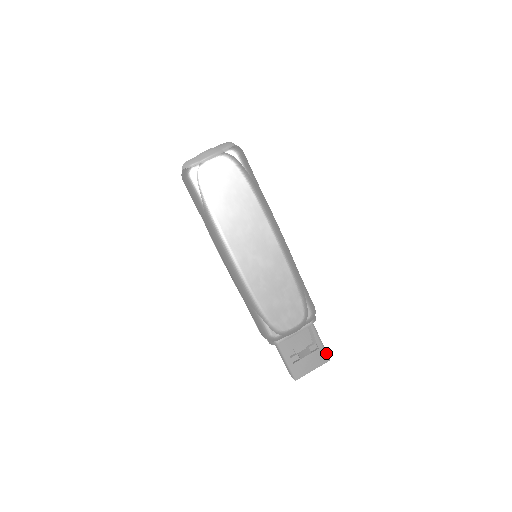
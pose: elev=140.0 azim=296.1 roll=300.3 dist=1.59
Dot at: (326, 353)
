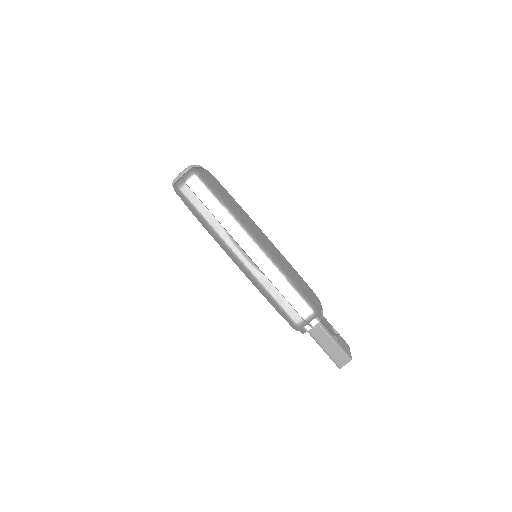
Dot at: (343, 339)
